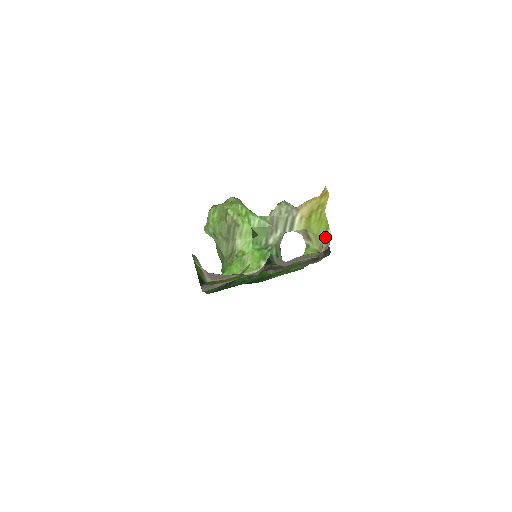
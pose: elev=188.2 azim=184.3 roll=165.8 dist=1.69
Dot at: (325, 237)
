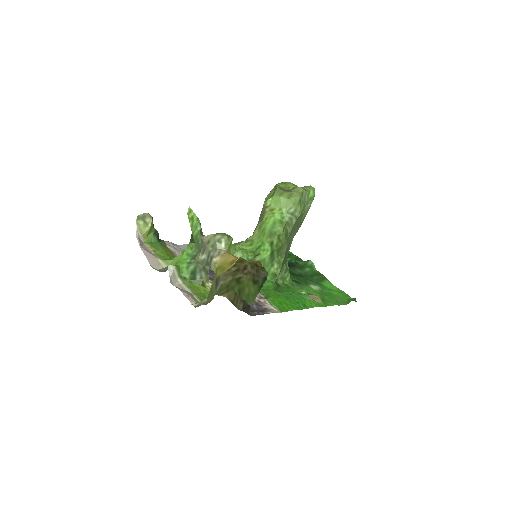
Dot at: (207, 297)
